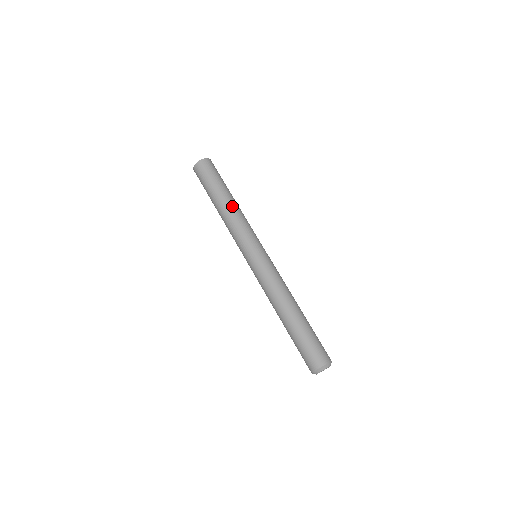
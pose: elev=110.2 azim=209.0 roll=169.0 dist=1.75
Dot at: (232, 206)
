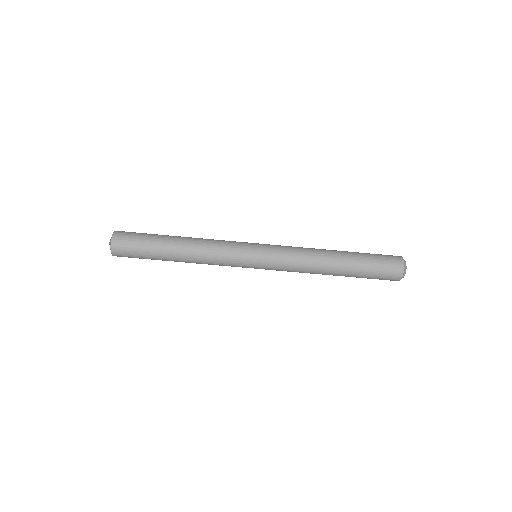
Dot at: (190, 244)
